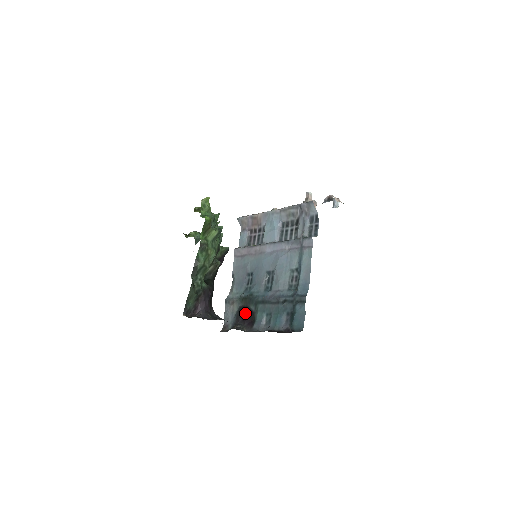
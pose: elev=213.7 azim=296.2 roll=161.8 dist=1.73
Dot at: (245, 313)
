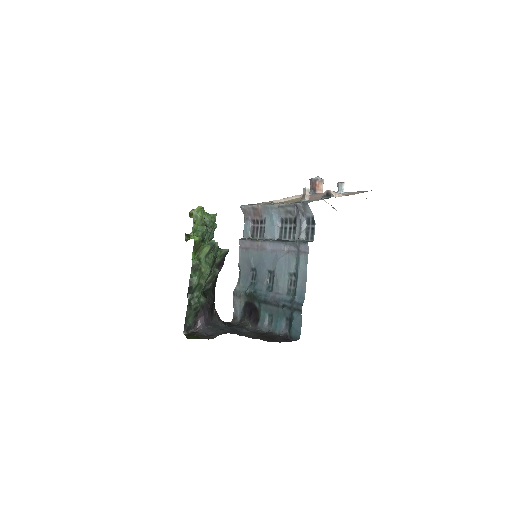
Dot at: (250, 309)
